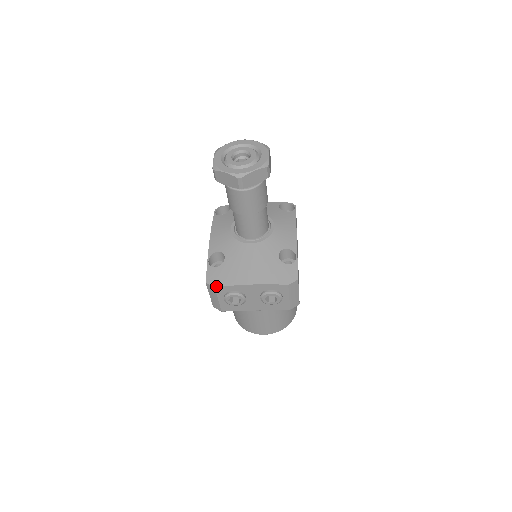
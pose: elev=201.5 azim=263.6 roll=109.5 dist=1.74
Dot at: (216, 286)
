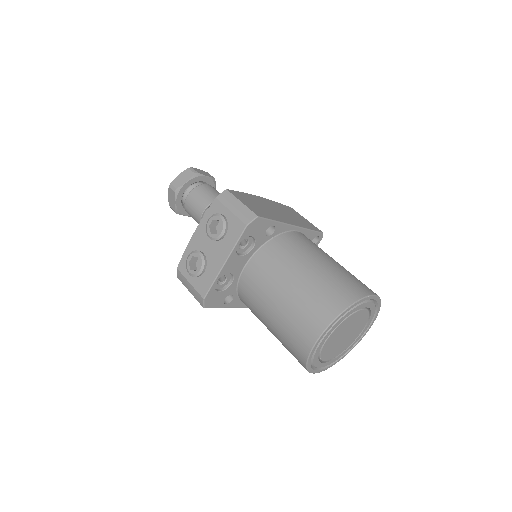
Dot at: (178, 266)
